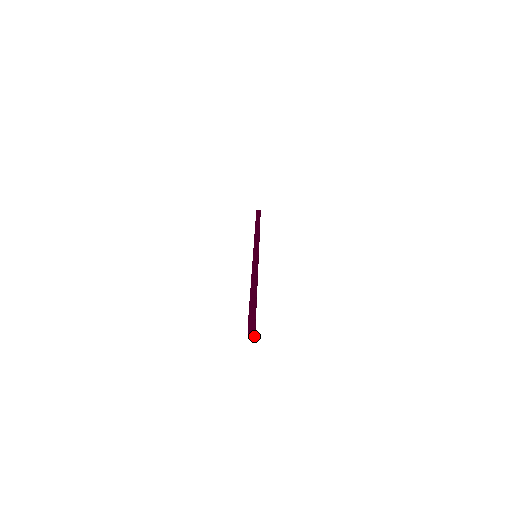
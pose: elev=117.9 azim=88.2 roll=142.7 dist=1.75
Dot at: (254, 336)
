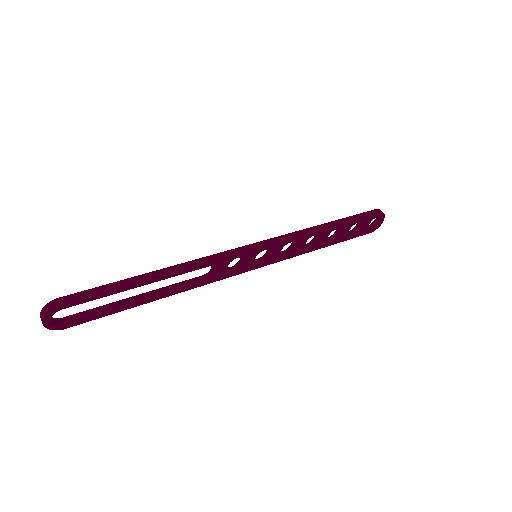
Dot at: (46, 327)
